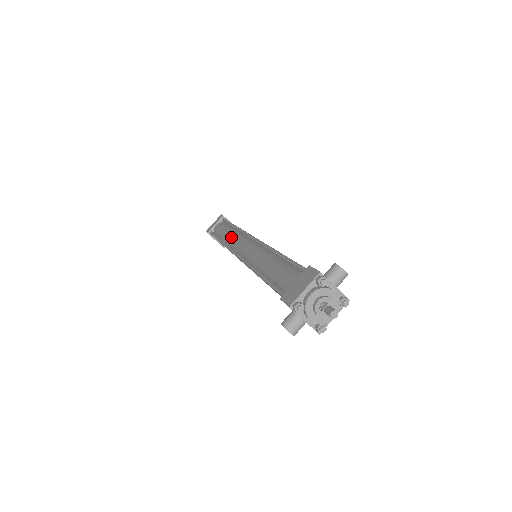
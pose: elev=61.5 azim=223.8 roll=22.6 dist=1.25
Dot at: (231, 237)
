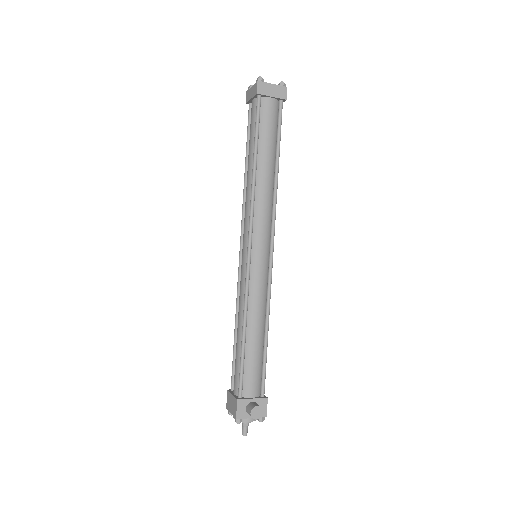
Dot at: (246, 192)
